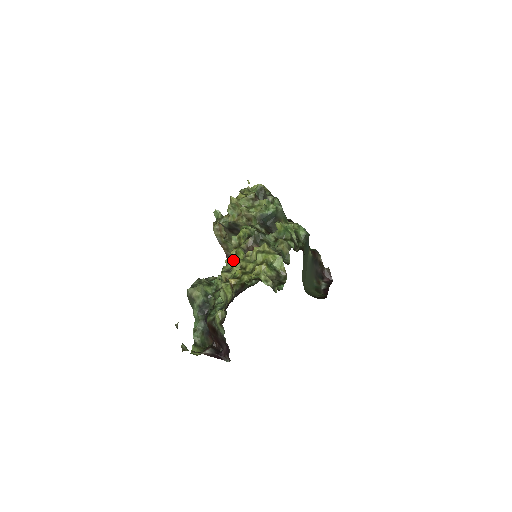
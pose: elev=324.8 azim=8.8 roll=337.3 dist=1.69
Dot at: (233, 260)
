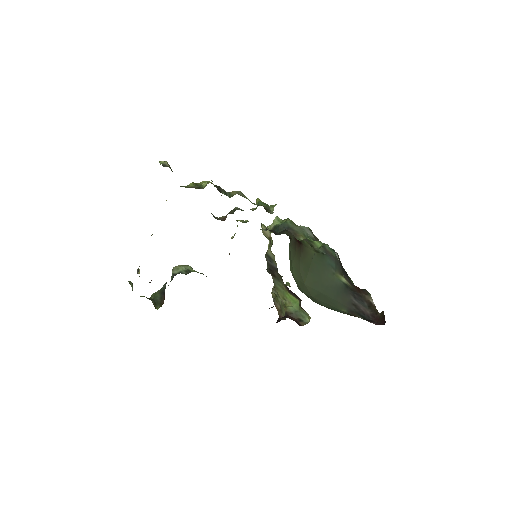
Dot at: occluded
